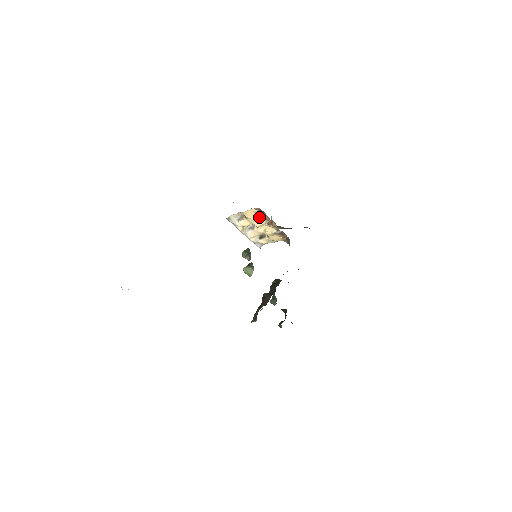
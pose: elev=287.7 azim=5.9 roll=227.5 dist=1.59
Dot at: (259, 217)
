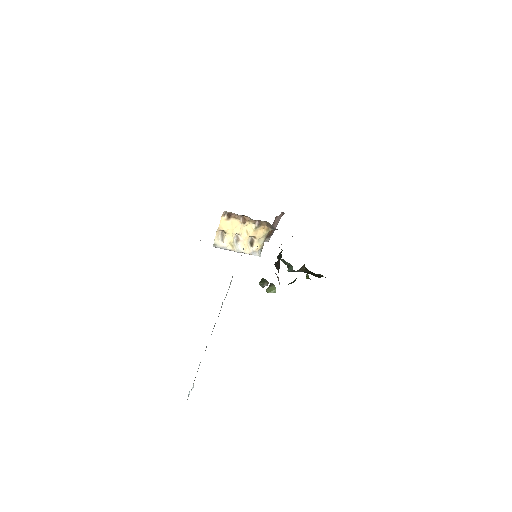
Dot at: (232, 222)
